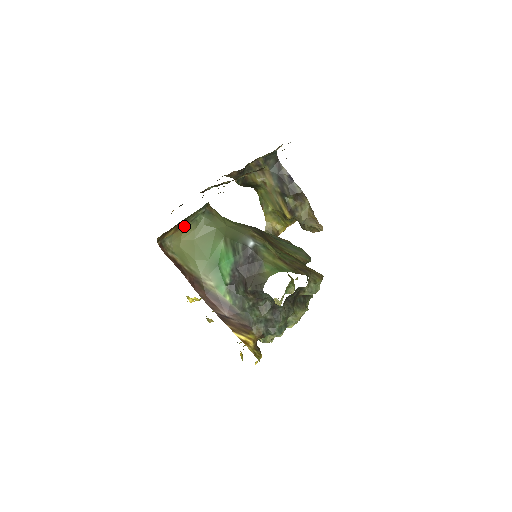
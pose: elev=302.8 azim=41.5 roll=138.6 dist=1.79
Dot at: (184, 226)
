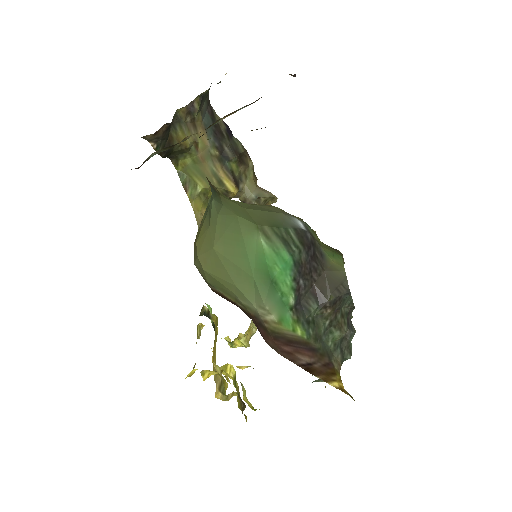
Dot at: occluded
